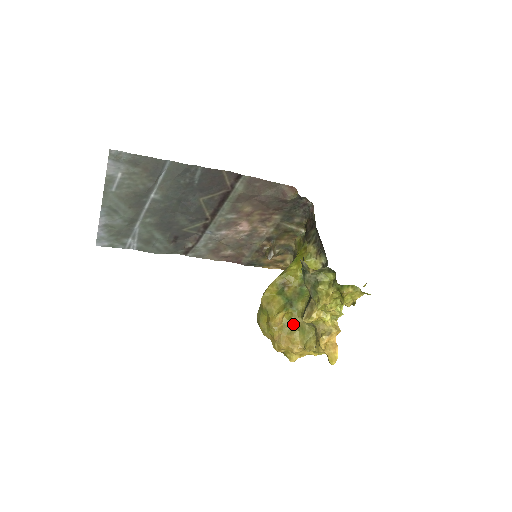
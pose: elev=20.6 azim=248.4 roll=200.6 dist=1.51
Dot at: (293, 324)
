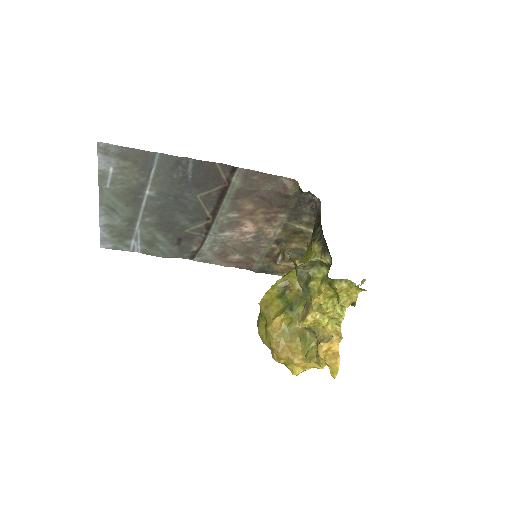
Dot at: (293, 331)
